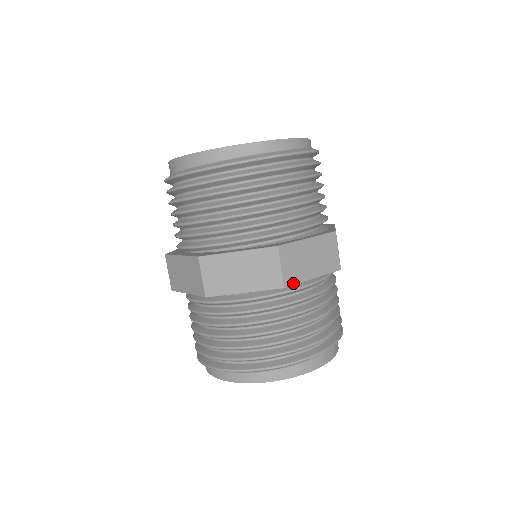
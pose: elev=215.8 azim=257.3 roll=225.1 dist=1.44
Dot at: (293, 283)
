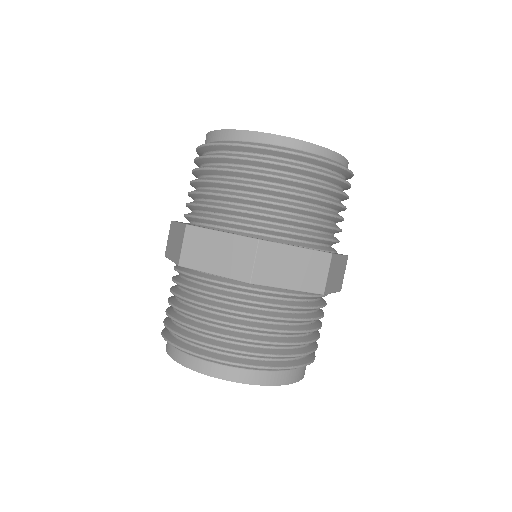
Dot at: (189, 266)
